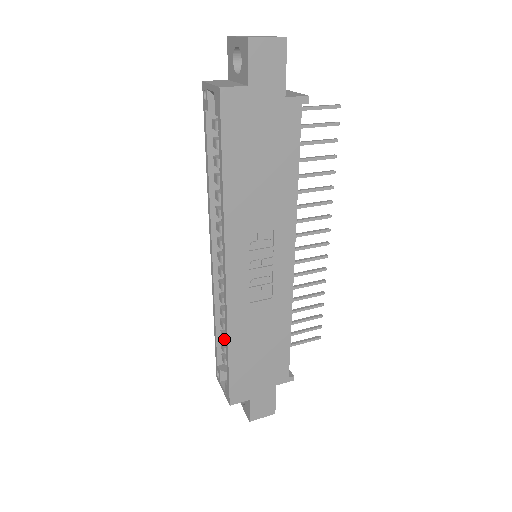
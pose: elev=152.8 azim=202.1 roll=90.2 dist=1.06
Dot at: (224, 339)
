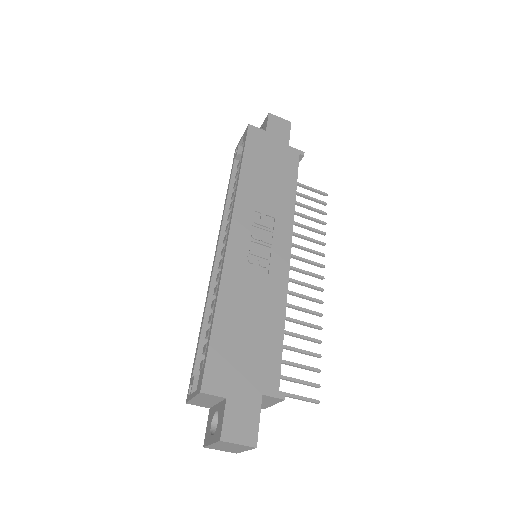
Dot at: occluded
